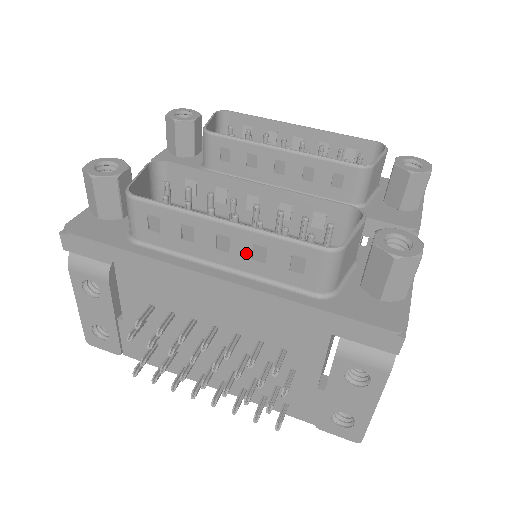
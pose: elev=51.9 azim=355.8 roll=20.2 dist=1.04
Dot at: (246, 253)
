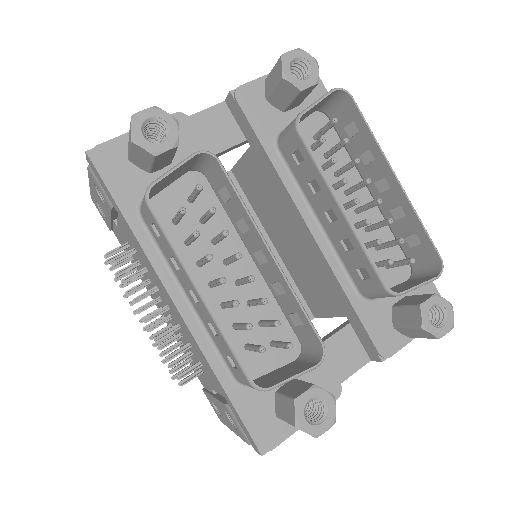
Dot at: (206, 318)
